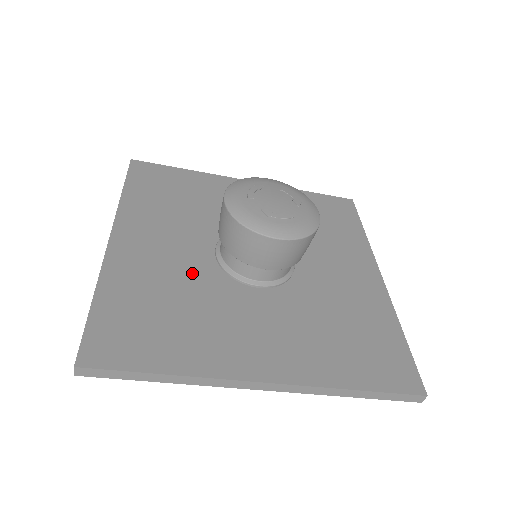
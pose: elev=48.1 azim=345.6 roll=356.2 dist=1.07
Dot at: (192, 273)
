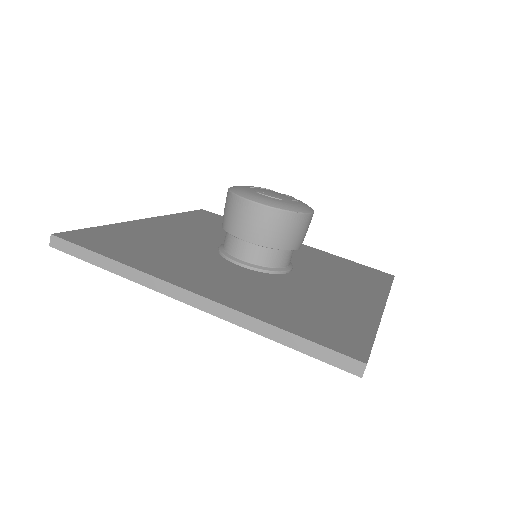
Dot at: (190, 244)
